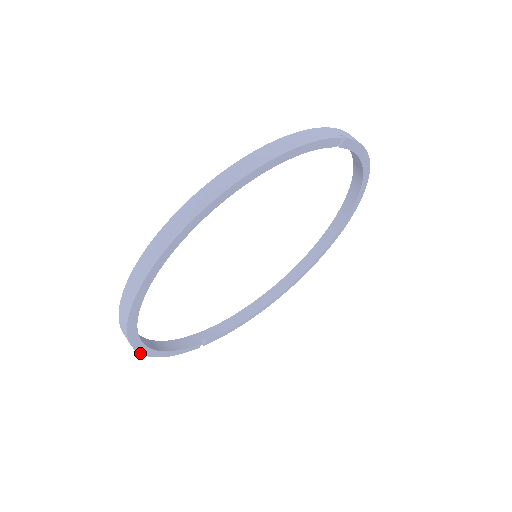
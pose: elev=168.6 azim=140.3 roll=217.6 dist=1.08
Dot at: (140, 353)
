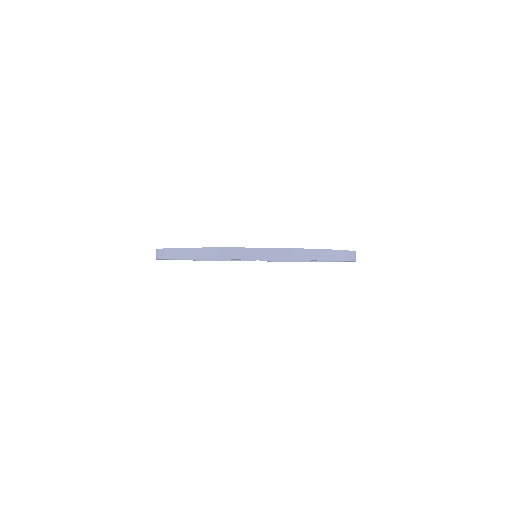
Dot at: occluded
